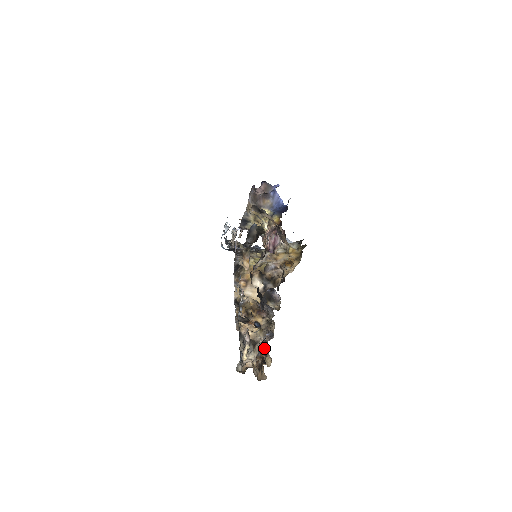
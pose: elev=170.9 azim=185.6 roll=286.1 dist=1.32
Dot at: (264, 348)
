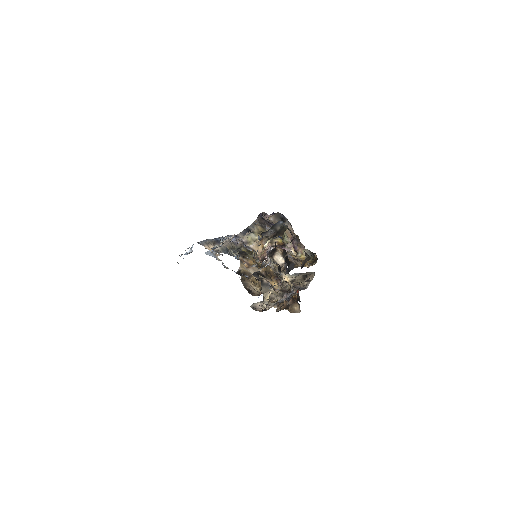
Dot at: occluded
